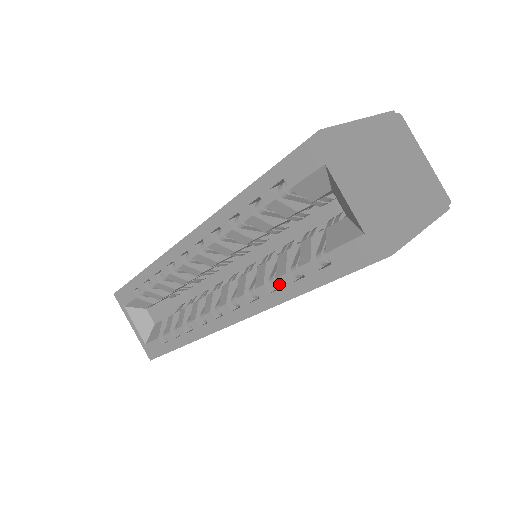
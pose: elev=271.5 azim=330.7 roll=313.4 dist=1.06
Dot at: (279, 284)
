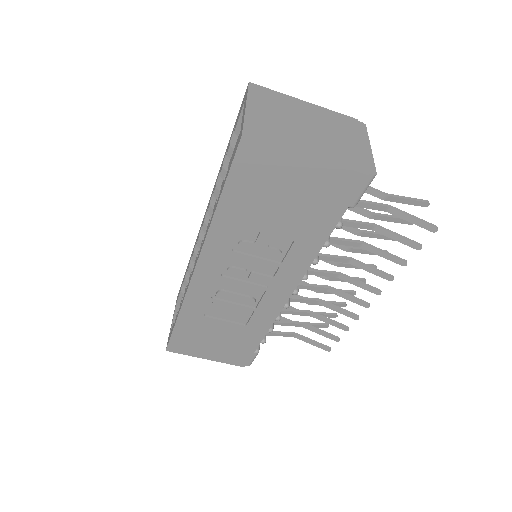
Dot at: (213, 211)
